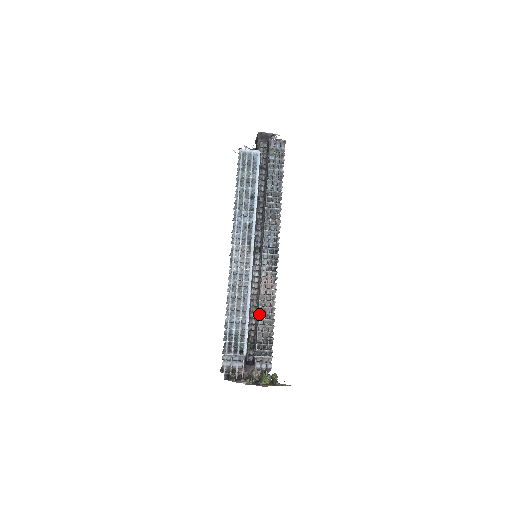
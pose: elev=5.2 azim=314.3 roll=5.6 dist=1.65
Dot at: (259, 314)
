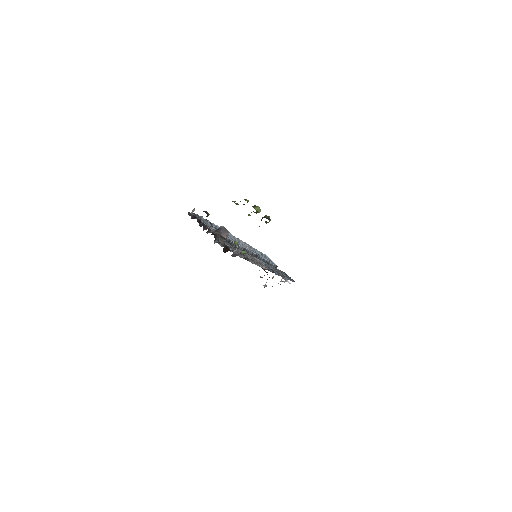
Dot at: occluded
